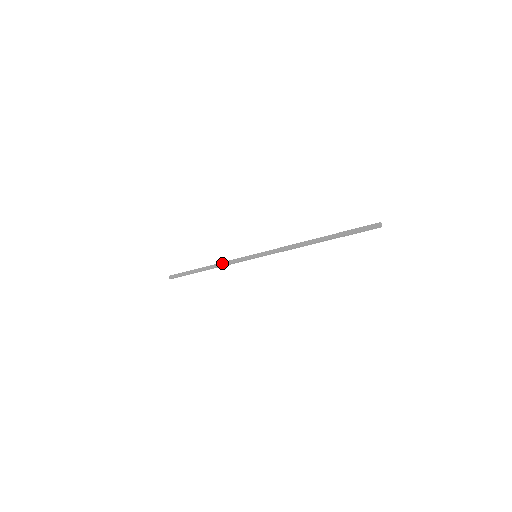
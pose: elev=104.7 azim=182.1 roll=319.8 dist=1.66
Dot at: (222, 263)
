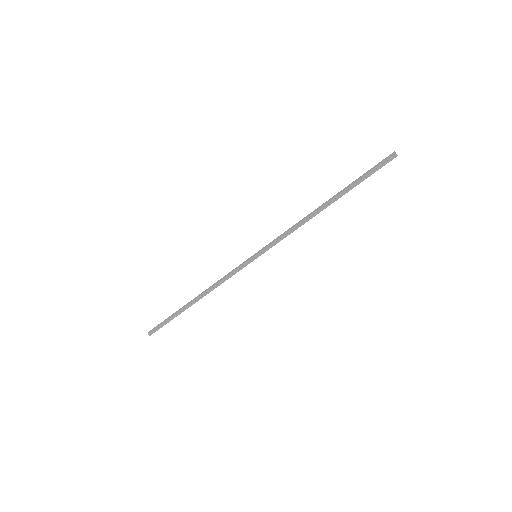
Dot at: (215, 283)
